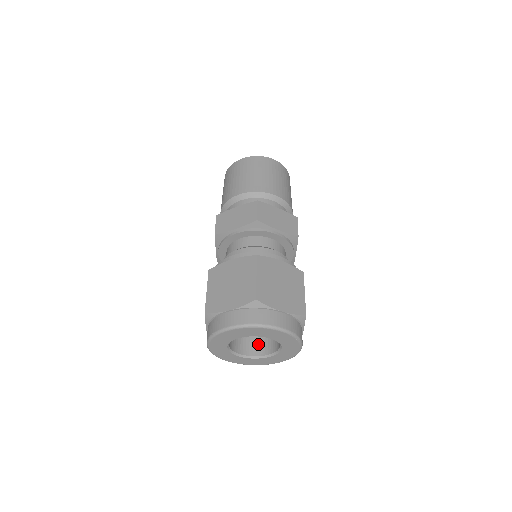
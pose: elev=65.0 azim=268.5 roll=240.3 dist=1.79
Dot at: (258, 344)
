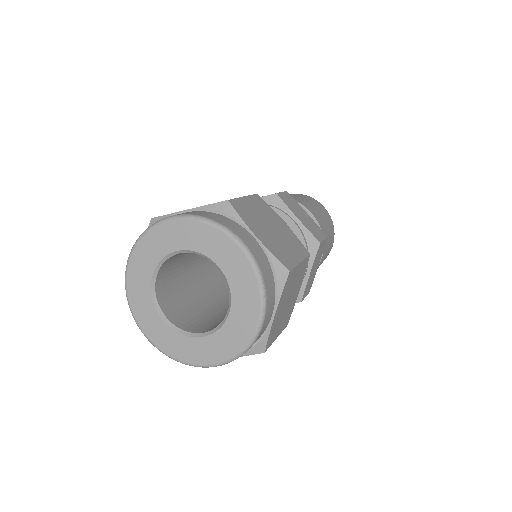
Dot at: occluded
